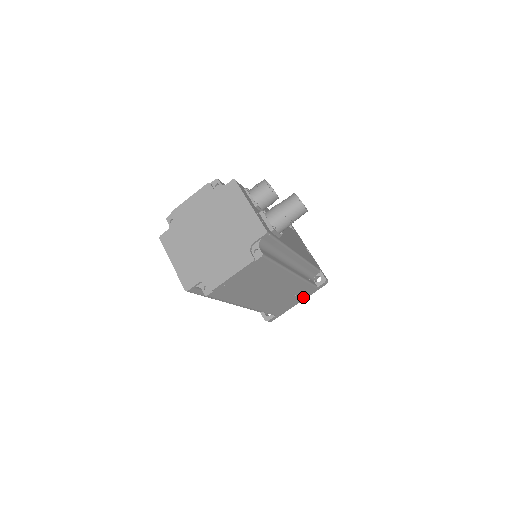
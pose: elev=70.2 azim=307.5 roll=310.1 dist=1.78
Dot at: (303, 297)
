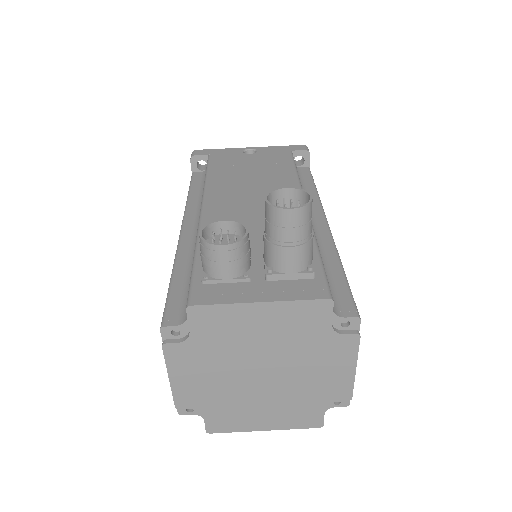
Dot at: occluded
